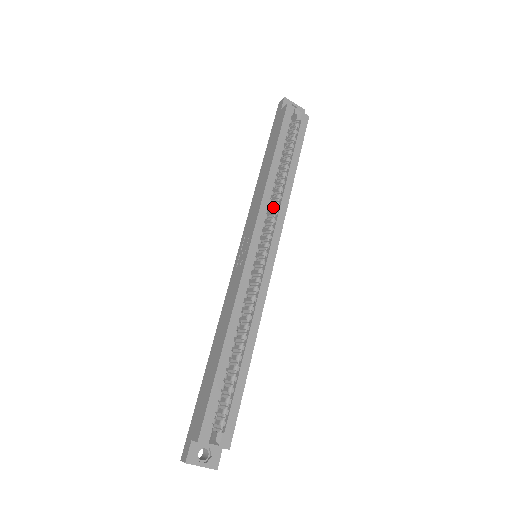
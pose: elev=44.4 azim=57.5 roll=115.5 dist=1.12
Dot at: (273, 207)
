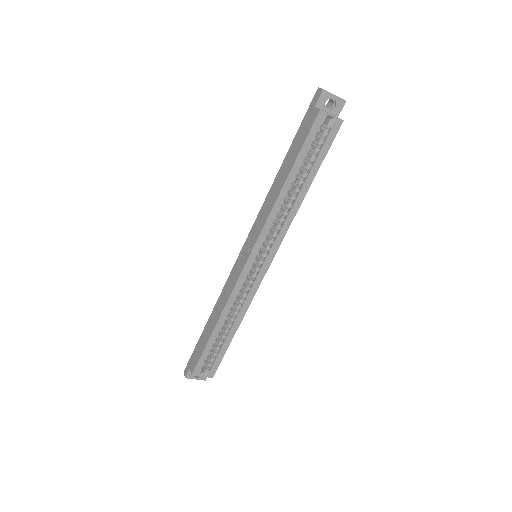
Dot at: (279, 220)
